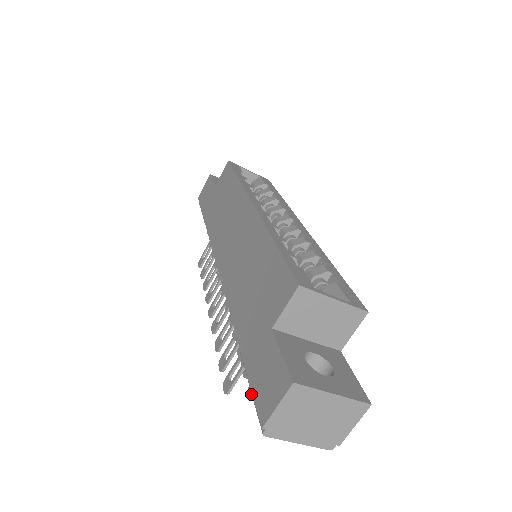
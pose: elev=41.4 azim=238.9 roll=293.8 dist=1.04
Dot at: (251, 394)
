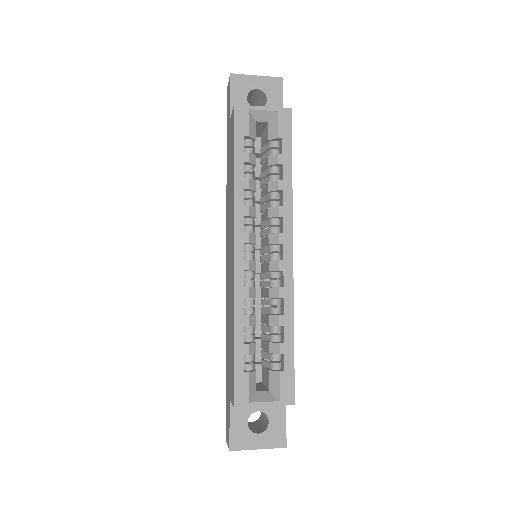
Dot at: occluded
